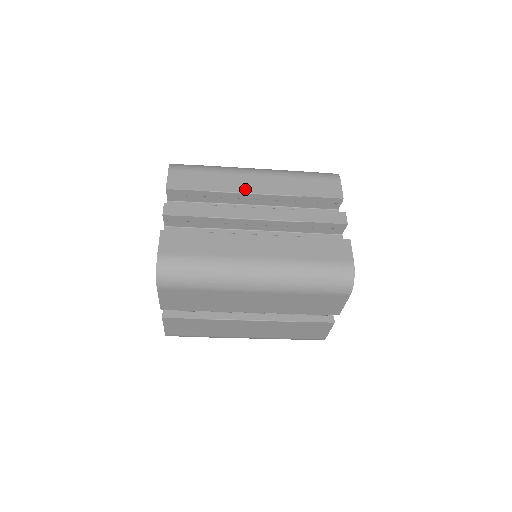
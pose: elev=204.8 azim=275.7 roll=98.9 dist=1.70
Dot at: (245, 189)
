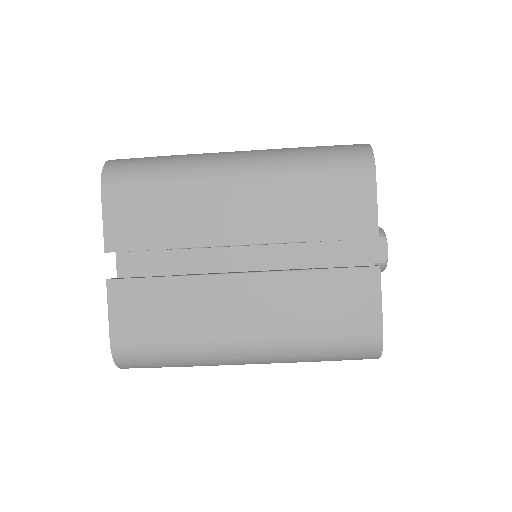
Dot at: occluded
